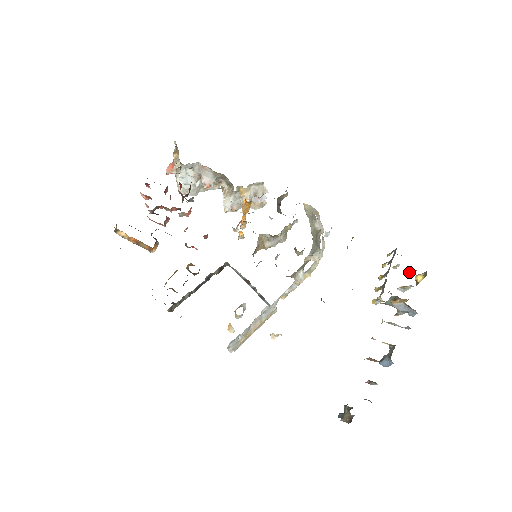
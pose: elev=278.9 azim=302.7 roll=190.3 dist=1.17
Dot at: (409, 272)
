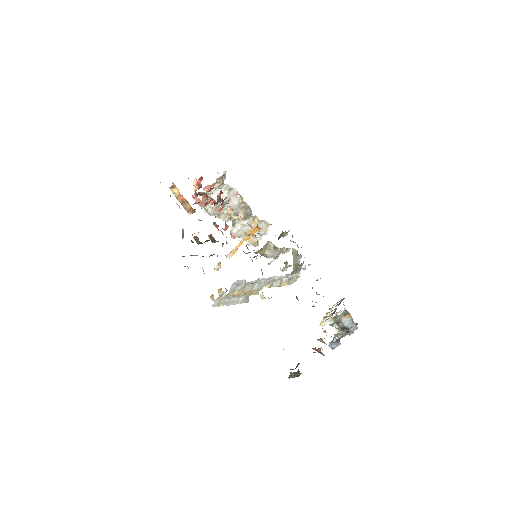
Dot at: occluded
